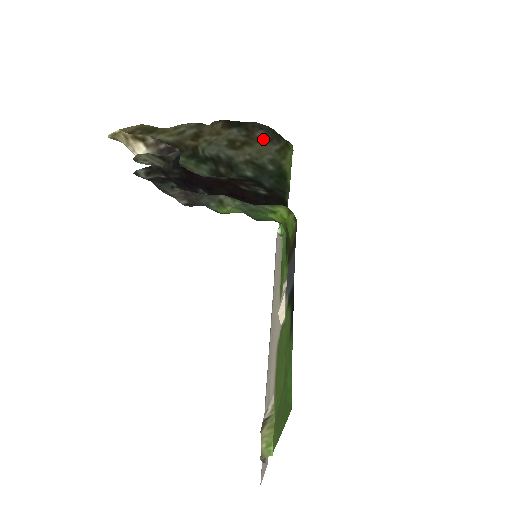
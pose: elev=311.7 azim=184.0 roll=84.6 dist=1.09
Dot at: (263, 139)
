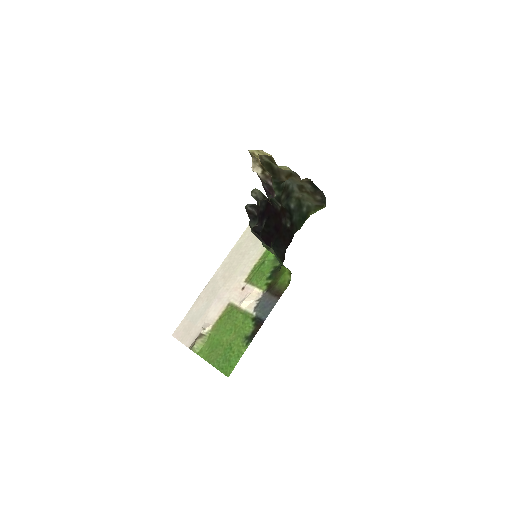
Dot at: (317, 199)
